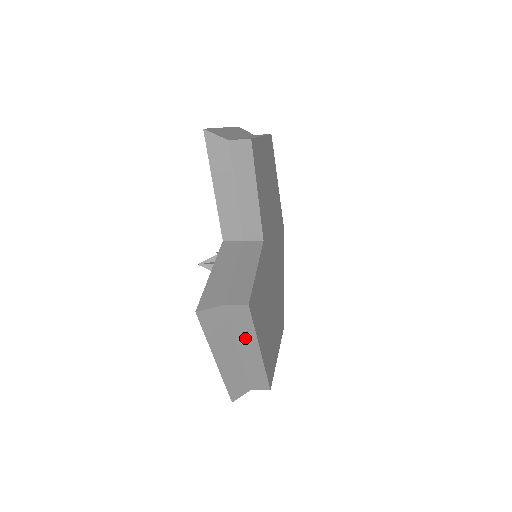
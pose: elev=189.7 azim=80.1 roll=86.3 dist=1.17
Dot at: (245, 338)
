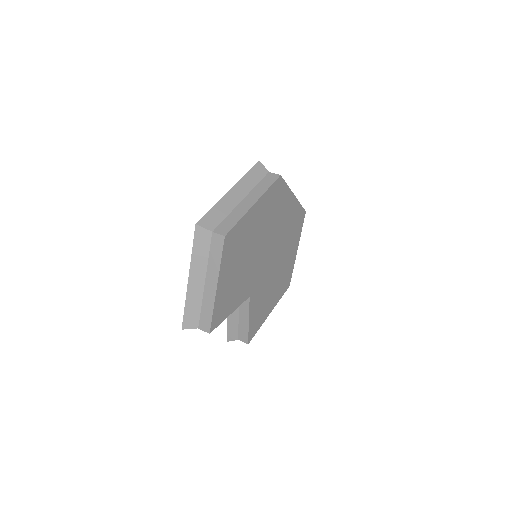
Dot at: occluded
